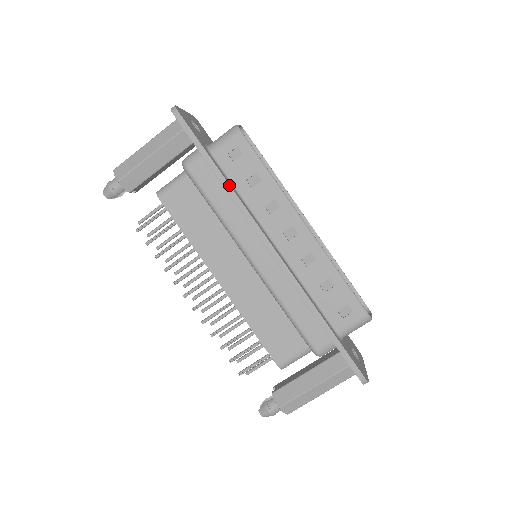
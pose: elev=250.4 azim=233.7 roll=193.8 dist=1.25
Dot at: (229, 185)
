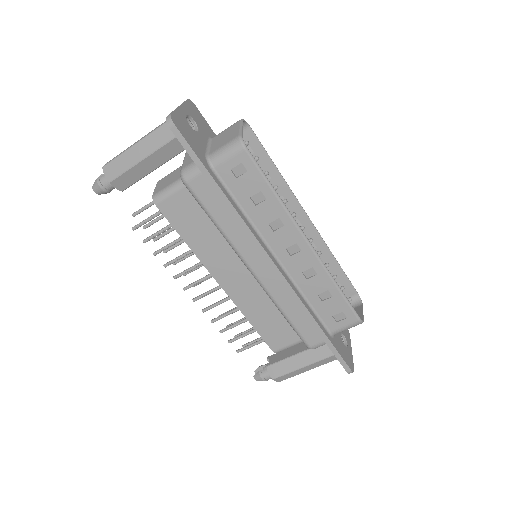
Dot at: (232, 206)
